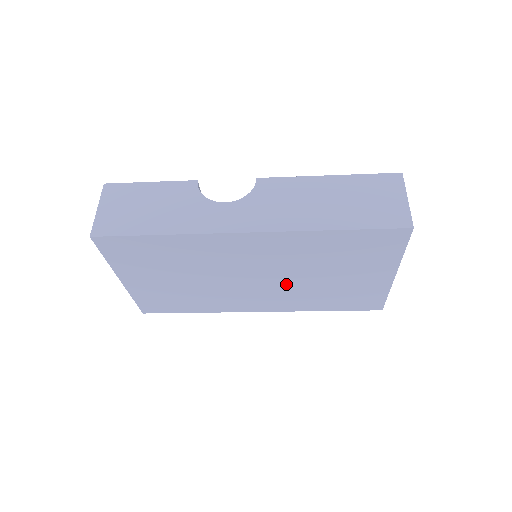
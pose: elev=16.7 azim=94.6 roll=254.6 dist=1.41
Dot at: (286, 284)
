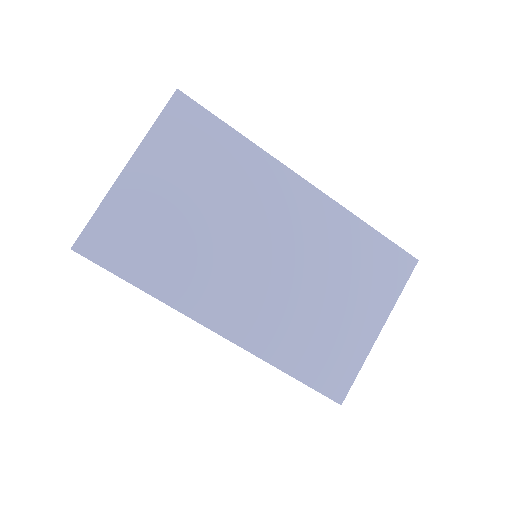
Dot at: (284, 287)
